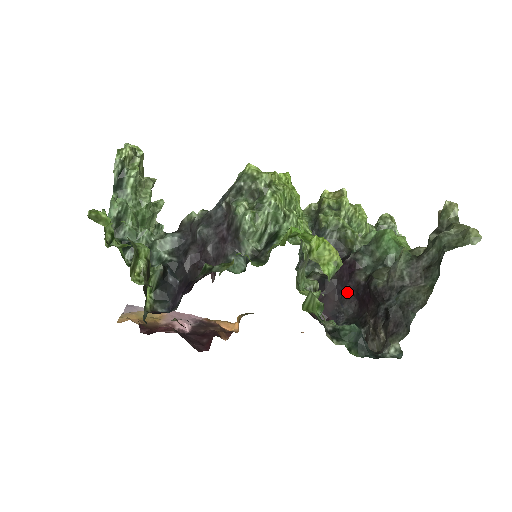
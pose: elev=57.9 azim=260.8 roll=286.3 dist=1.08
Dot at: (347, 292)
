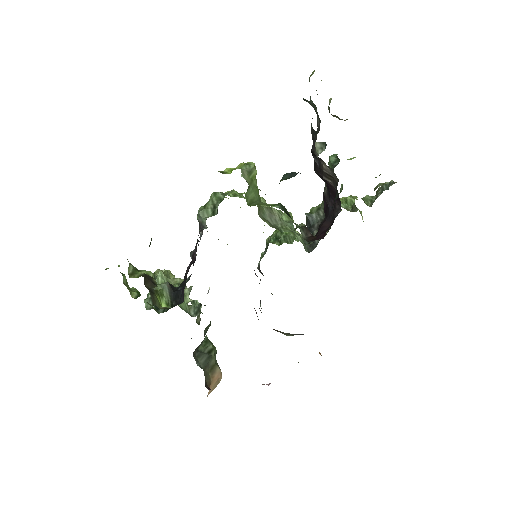
Dot at: (332, 210)
